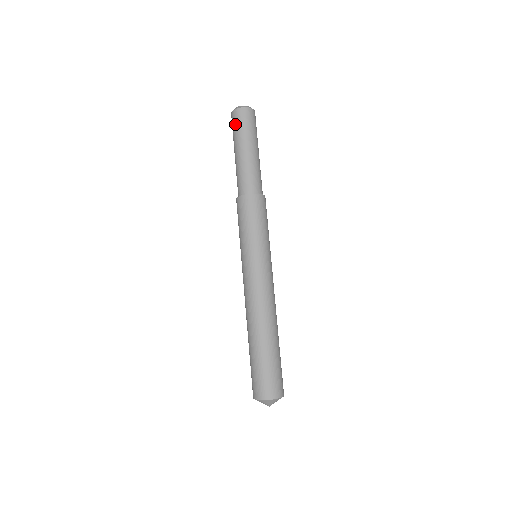
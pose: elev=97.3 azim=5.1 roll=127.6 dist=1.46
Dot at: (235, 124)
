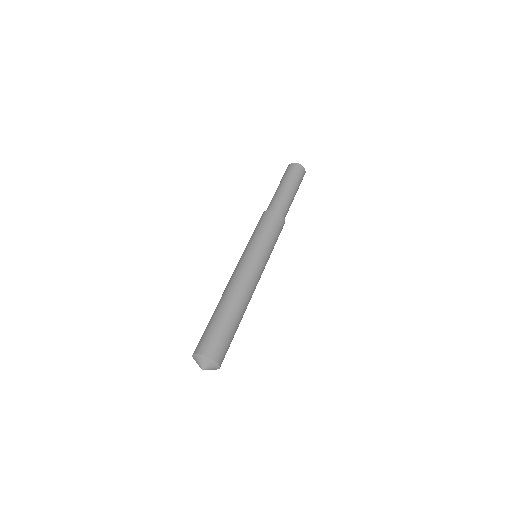
Dot at: occluded
